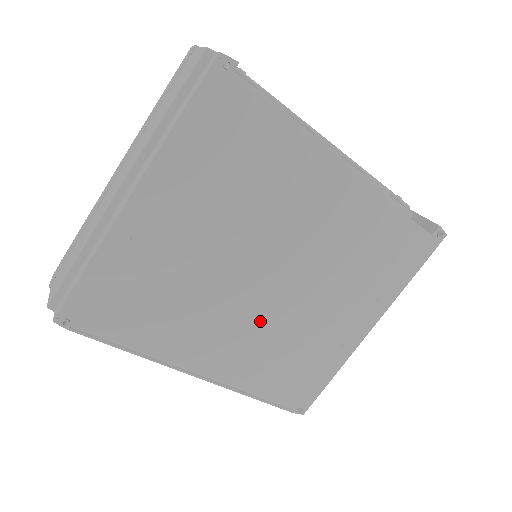
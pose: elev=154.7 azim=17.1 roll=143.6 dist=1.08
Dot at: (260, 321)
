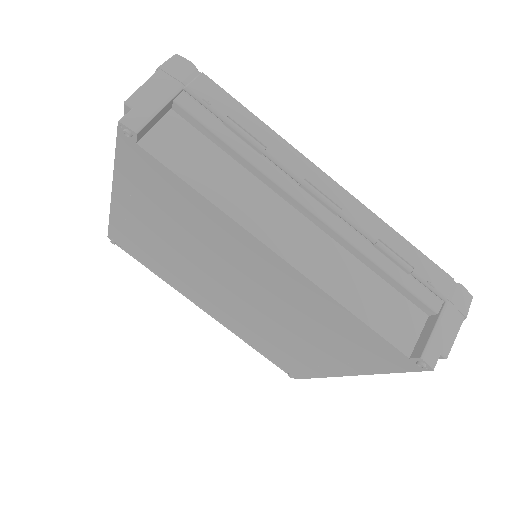
Dot at: (237, 310)
